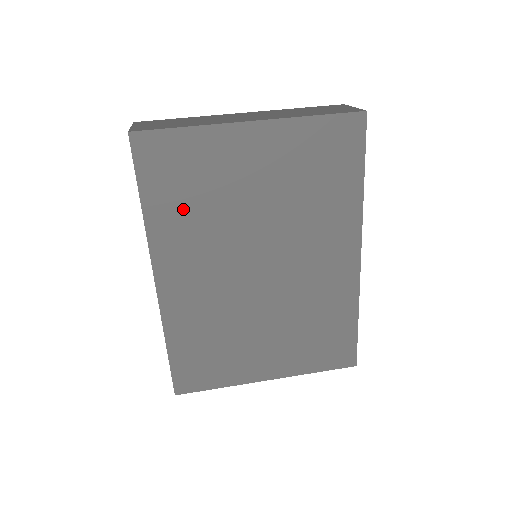
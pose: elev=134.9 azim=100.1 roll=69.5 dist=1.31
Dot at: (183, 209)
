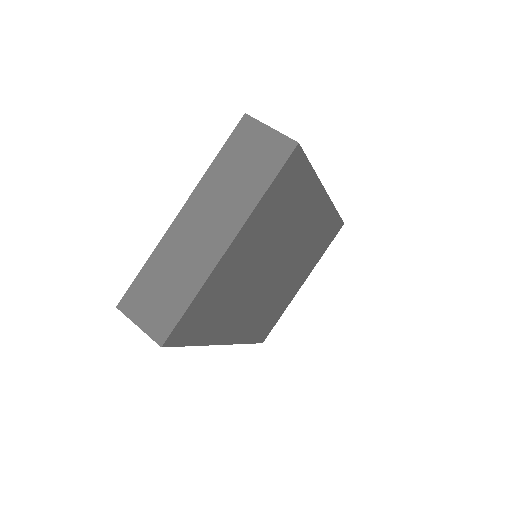
Dot at: (218, 316)
